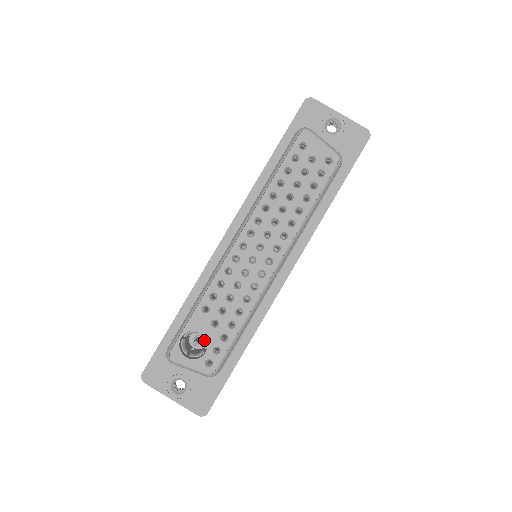
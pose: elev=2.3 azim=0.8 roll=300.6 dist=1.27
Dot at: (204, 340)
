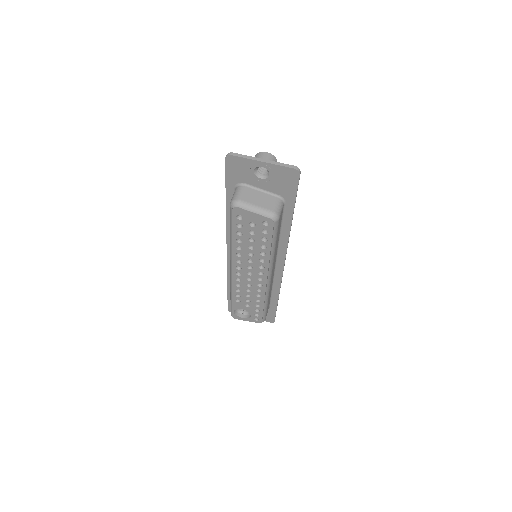
Dot at: occluded
